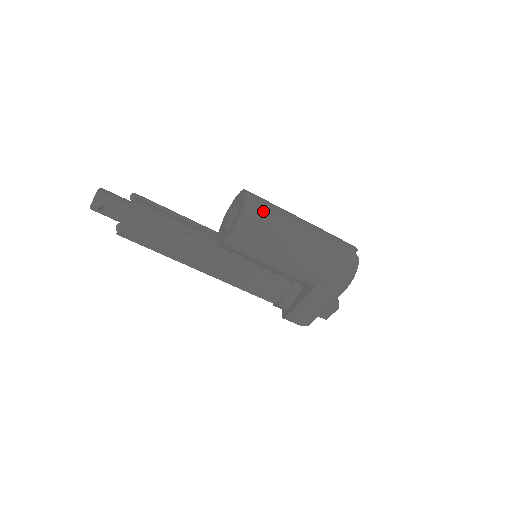
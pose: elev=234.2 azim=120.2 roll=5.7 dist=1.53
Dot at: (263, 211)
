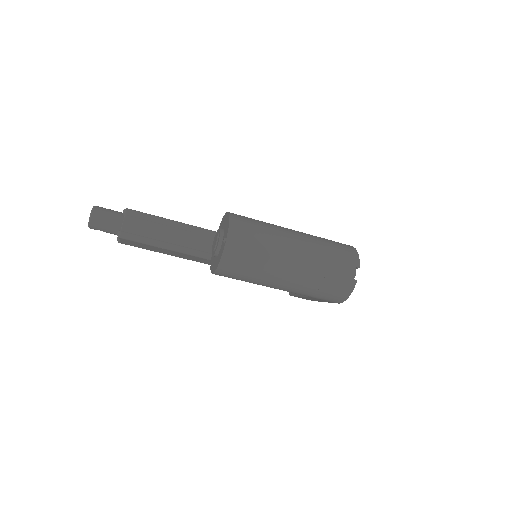
Dot at: (244, 256)
